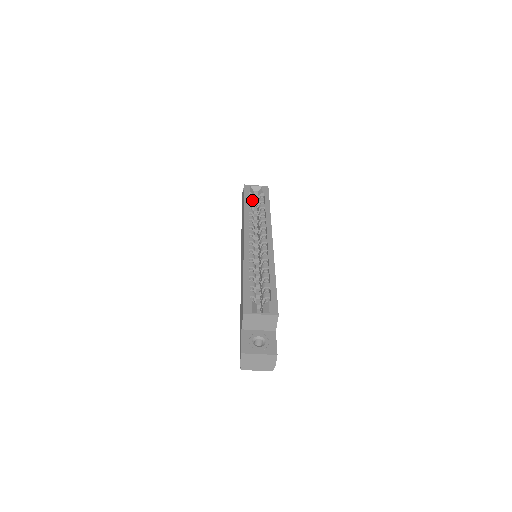
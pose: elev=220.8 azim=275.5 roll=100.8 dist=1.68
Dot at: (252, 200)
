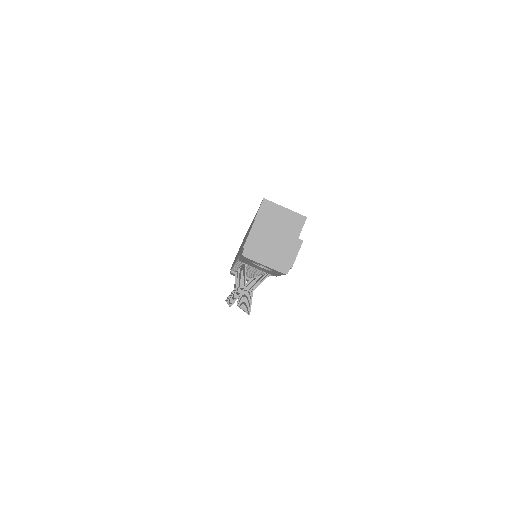
Dot at: occluded
